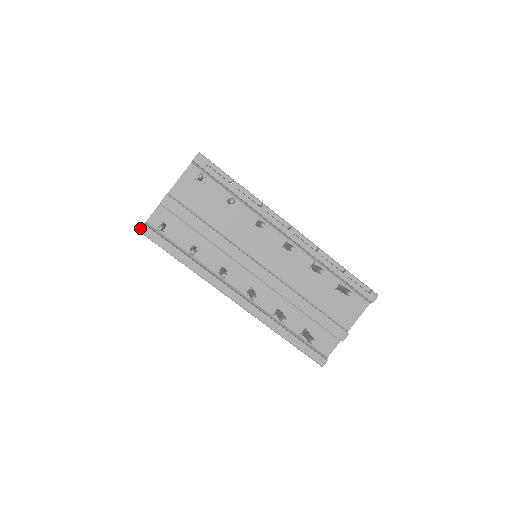
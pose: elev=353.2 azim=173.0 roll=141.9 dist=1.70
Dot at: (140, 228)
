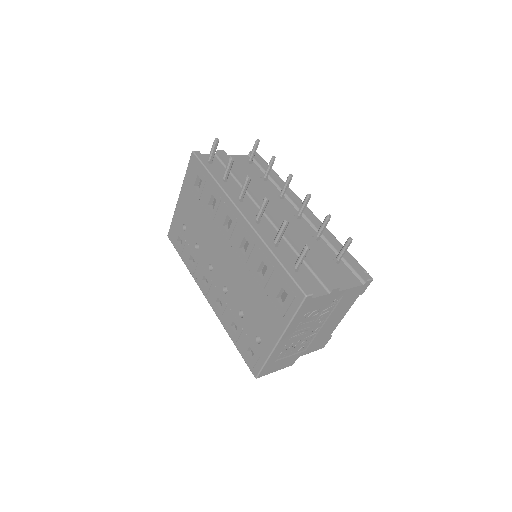
Dot at: occluded
